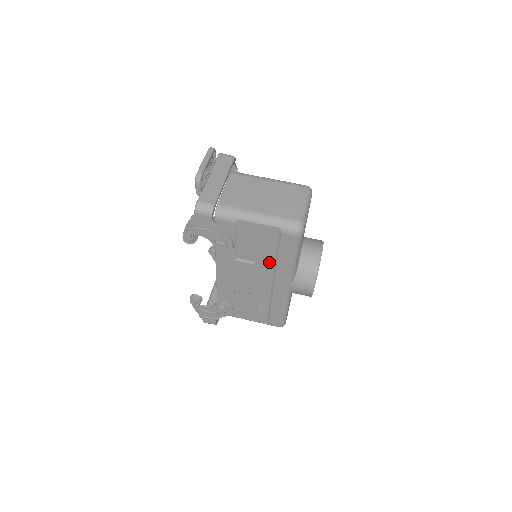
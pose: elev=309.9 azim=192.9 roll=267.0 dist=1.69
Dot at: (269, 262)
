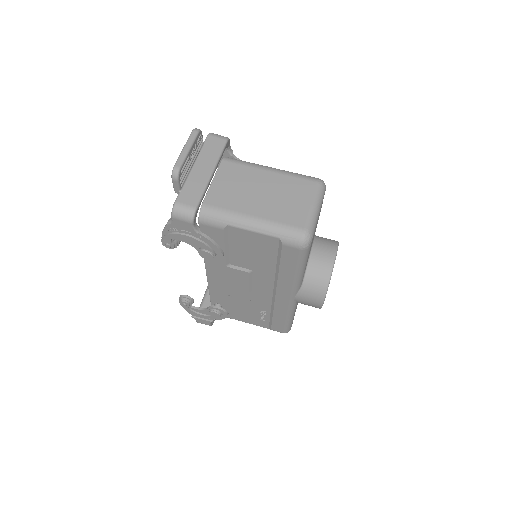
Dot at: (268, 272)
